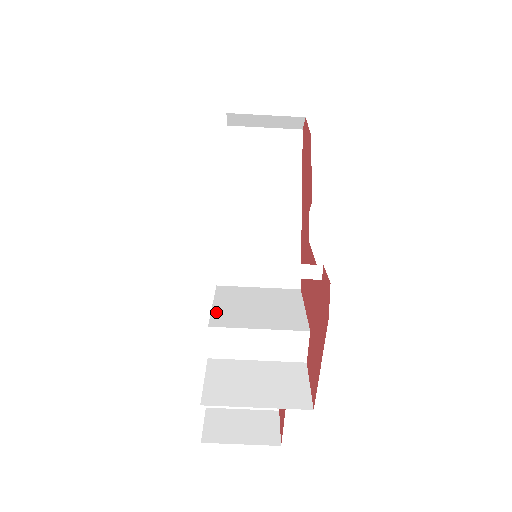
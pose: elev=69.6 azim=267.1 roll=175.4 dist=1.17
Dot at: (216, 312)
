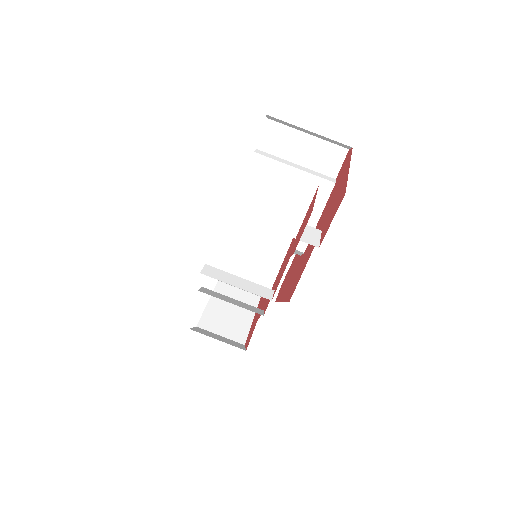
Dot at: (230, 223)
